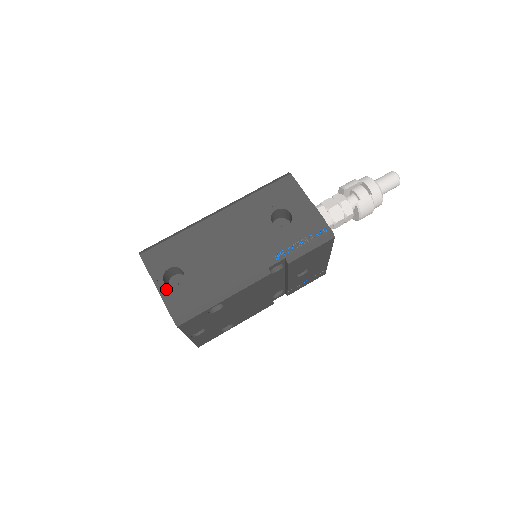
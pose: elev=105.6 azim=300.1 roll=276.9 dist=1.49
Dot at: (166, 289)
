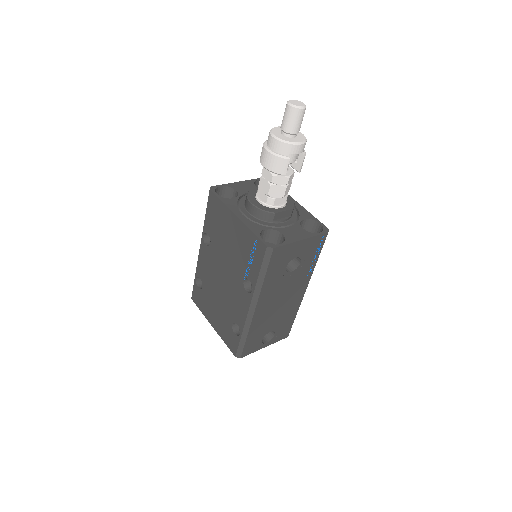
Dot at: (271, 342)
